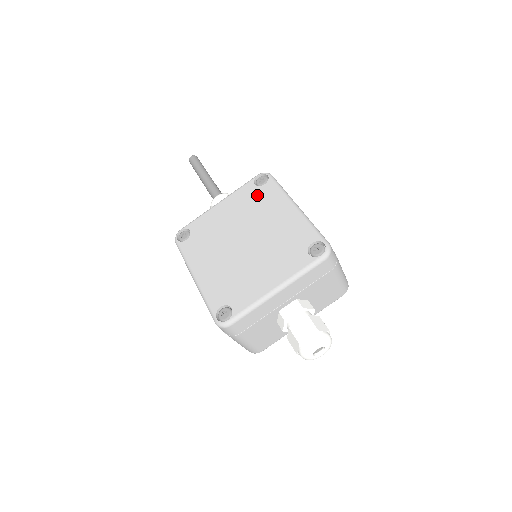
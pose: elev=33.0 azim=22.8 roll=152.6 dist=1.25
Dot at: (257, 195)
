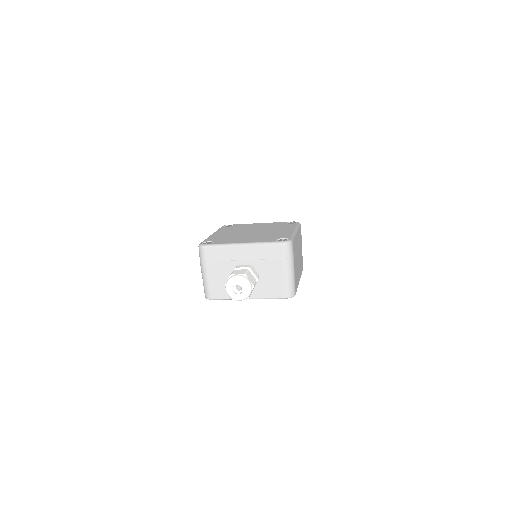
Dot at: (282, 225)
